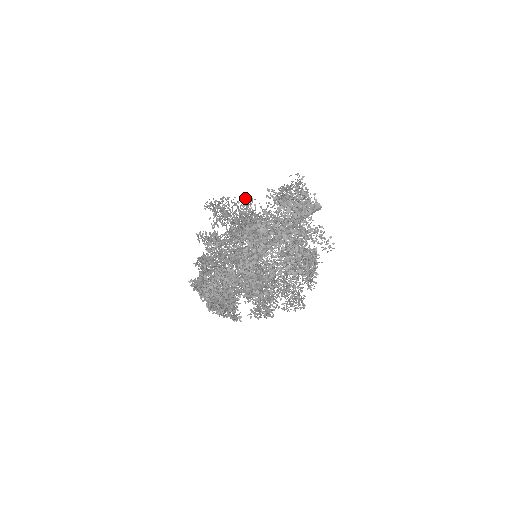
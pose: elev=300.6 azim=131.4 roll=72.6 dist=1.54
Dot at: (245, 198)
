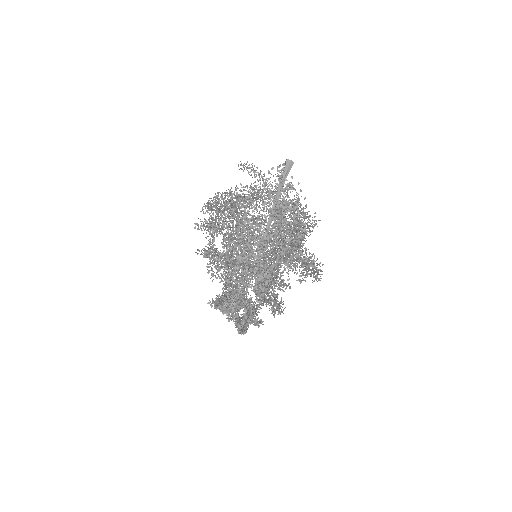
Dot at: (242, 224)
